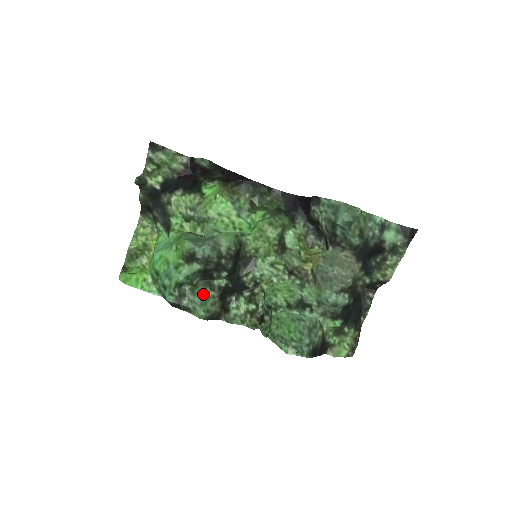
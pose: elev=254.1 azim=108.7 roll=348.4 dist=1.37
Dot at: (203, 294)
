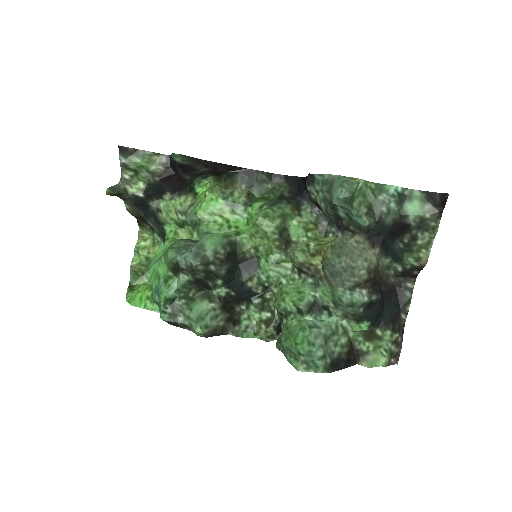
Dot at: (201, 307)
